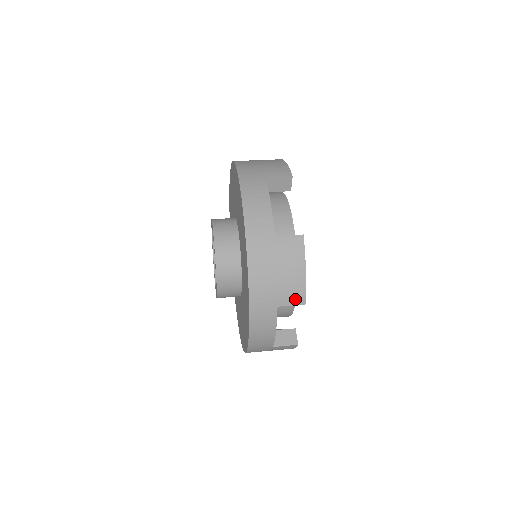
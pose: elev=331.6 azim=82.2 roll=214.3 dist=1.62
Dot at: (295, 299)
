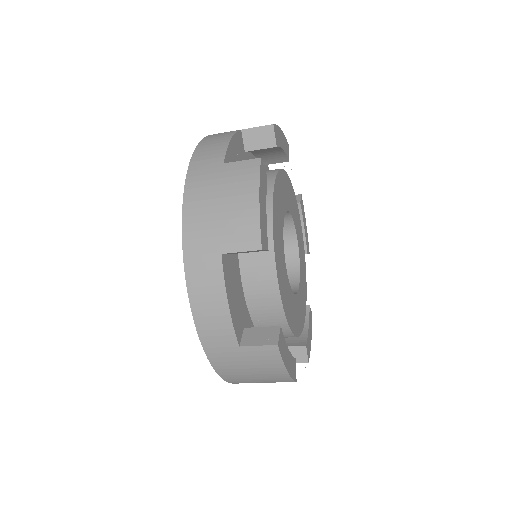
Dot at: (246, 241)
